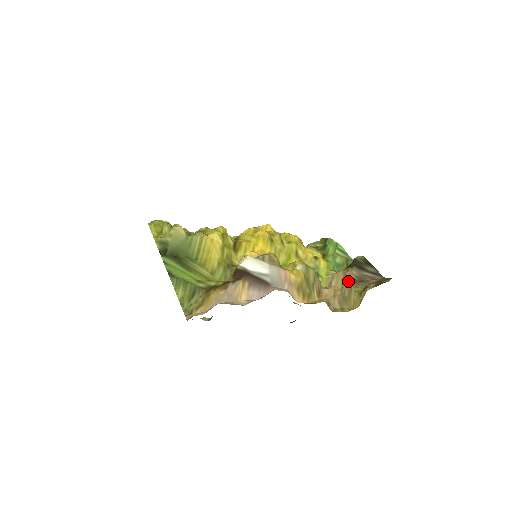
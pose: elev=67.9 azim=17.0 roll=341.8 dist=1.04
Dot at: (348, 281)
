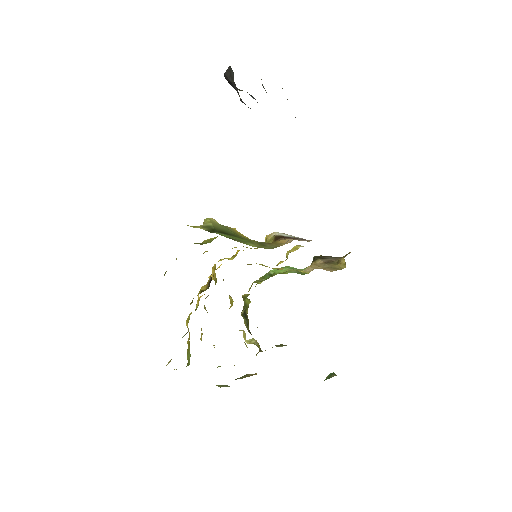
Dot at: (323, 264)
